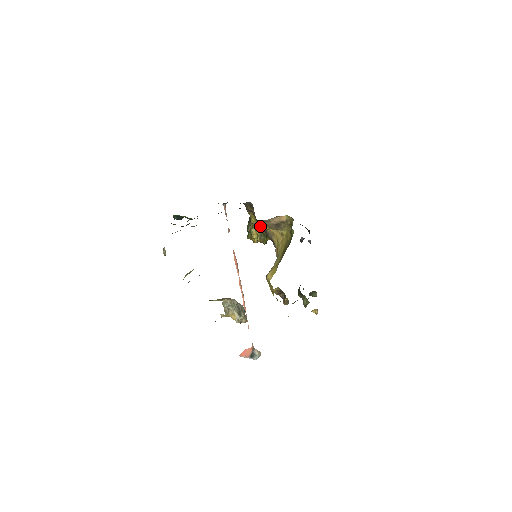
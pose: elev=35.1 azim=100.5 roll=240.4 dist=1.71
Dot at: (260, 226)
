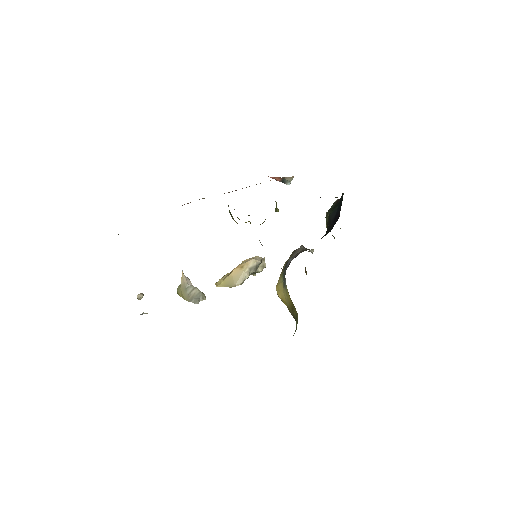
Dot at: occluded
